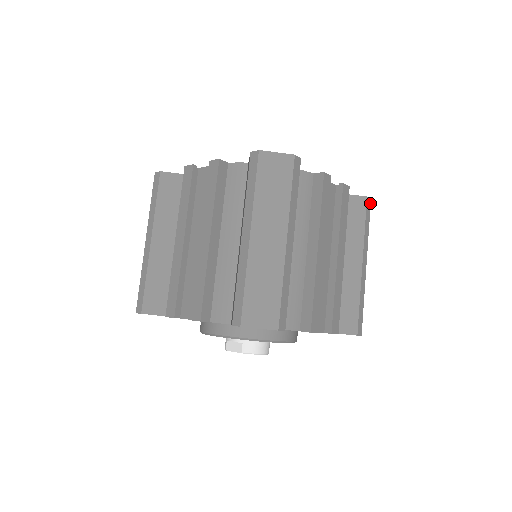
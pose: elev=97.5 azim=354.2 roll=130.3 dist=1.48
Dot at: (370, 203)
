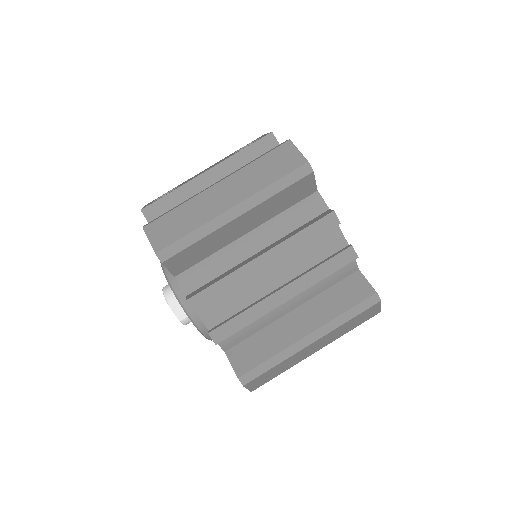
Dot at: occluded
